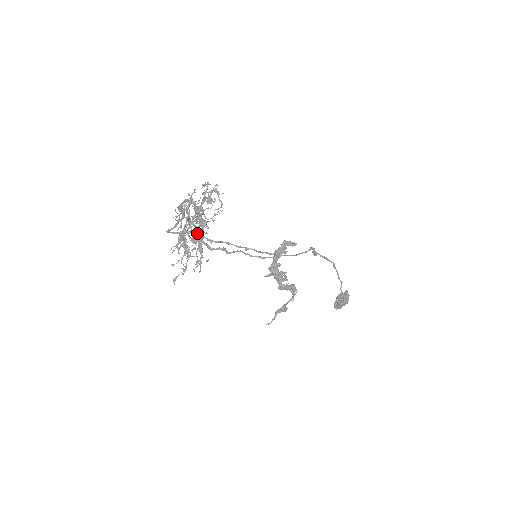
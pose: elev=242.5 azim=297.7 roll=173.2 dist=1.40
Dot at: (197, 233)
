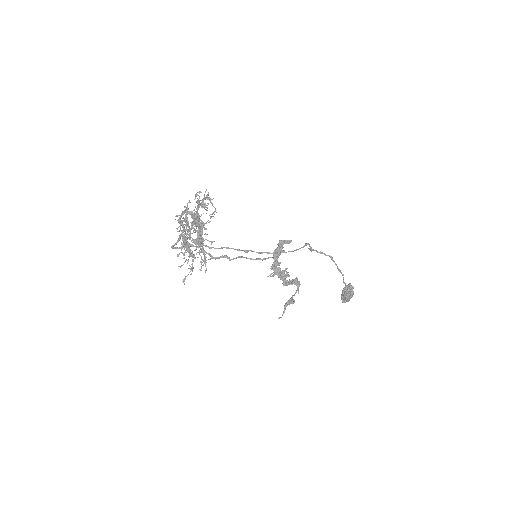
Dot at: (197, 234)
